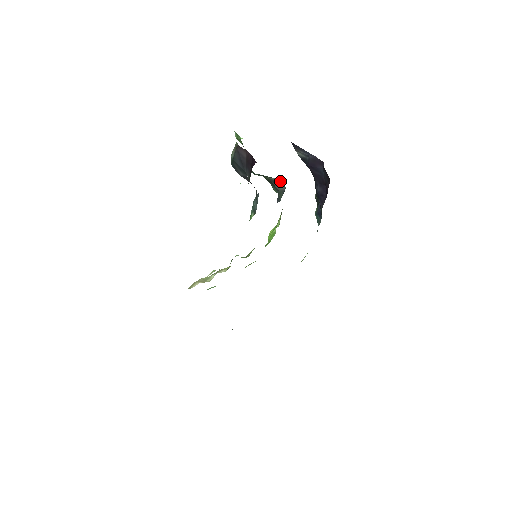
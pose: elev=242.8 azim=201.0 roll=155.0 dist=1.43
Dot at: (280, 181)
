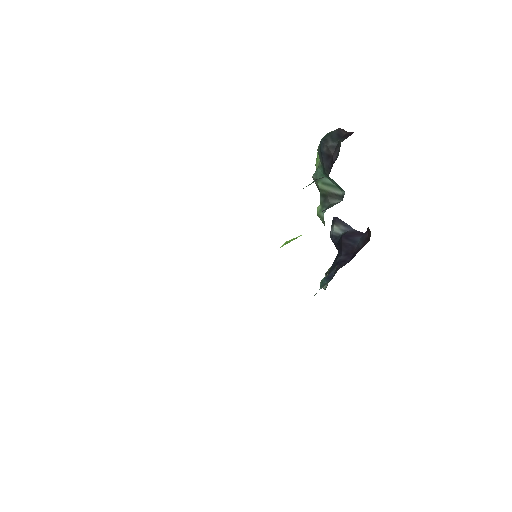
Dot at: (341, 193)
